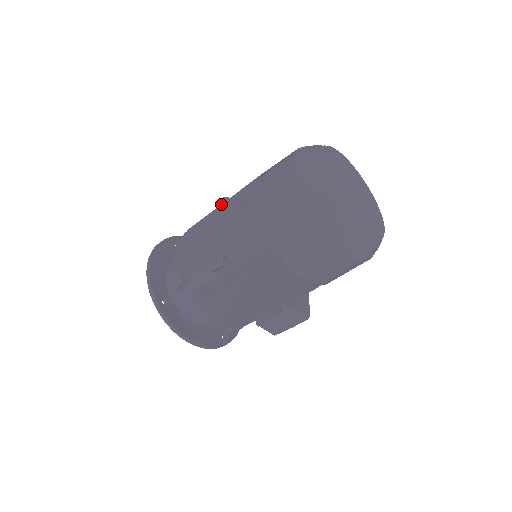
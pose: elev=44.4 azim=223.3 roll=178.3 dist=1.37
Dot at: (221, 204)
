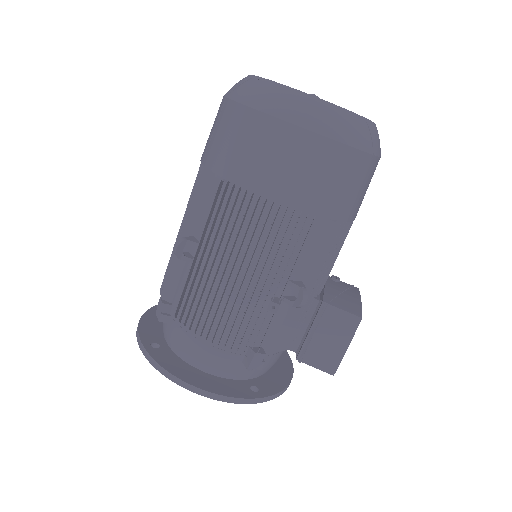
Dot at: occluded
